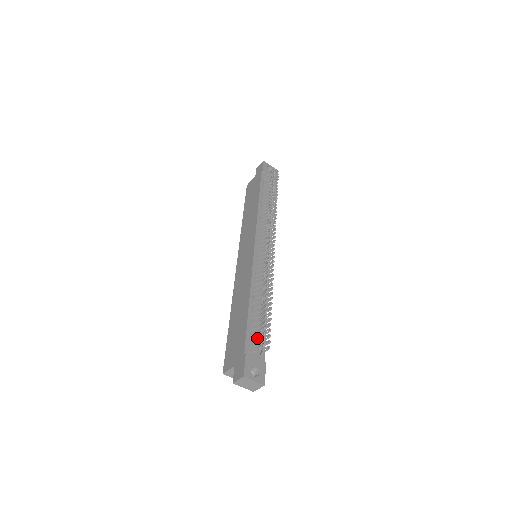
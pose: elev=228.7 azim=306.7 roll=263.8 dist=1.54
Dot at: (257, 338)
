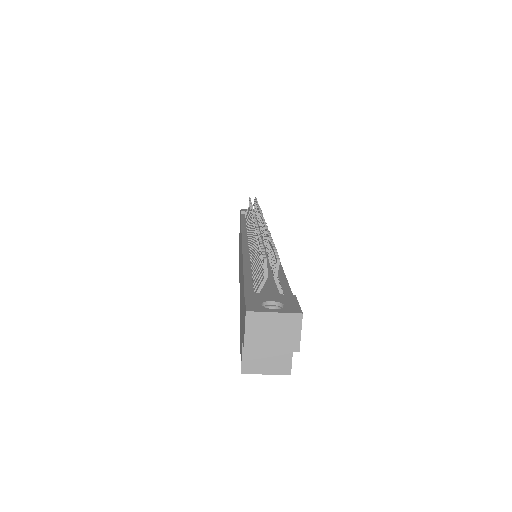
Dot at: (260, 273)
